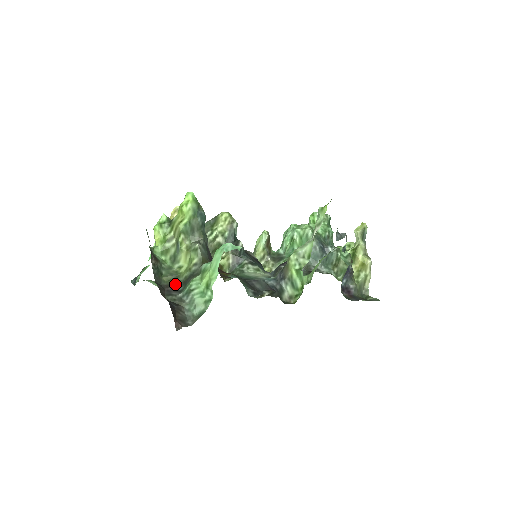
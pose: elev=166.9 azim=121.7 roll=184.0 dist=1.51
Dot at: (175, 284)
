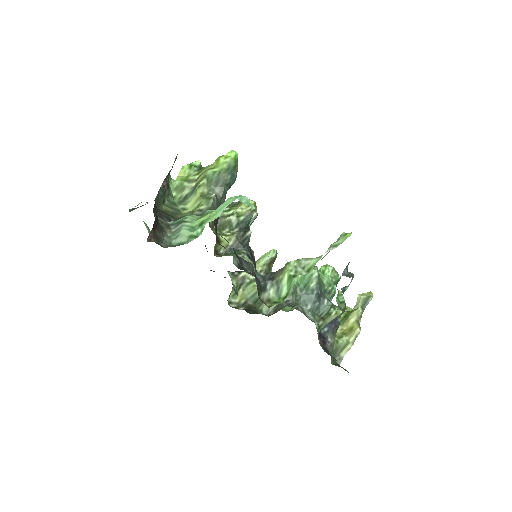
Dot at: (171, 215)
